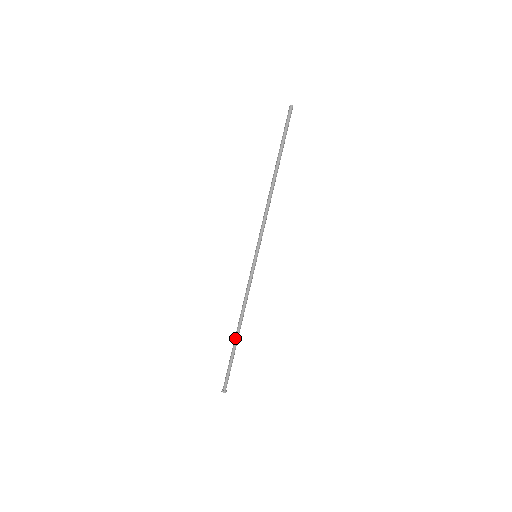
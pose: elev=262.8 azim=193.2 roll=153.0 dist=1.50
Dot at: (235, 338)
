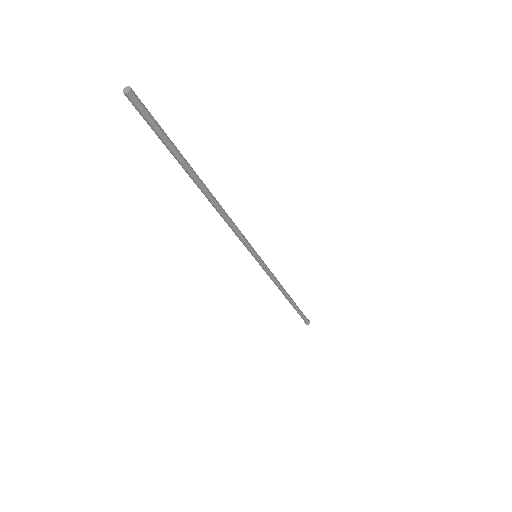
Dot at: (289, 302)
